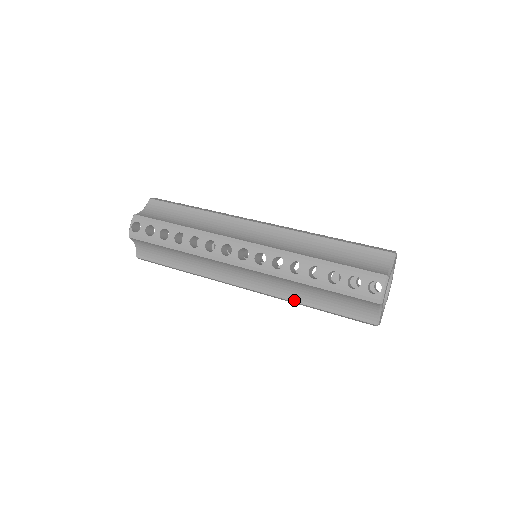
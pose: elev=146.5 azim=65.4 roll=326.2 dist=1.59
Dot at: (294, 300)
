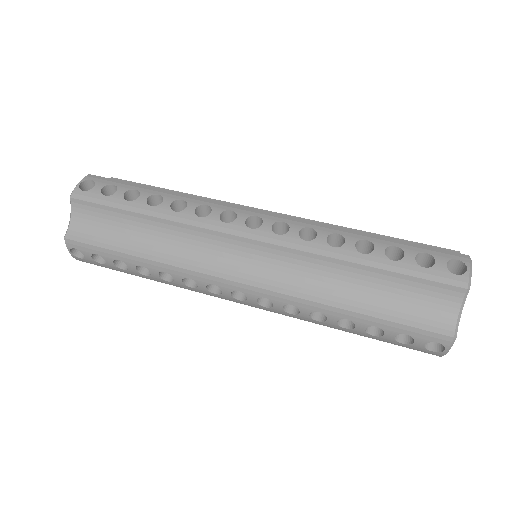
Dot at: (321, 300)
